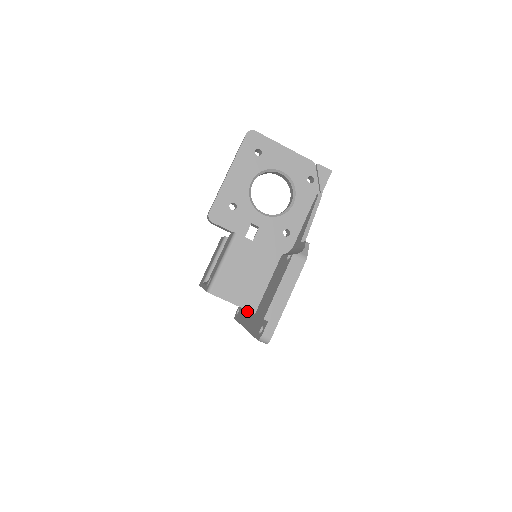
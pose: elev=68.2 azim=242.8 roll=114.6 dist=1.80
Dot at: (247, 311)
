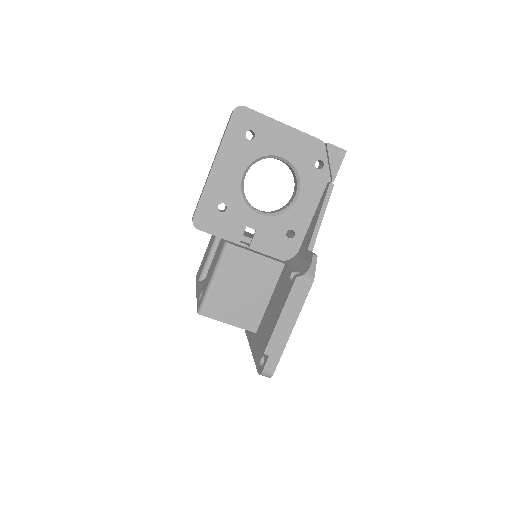
Dot at: occluded
